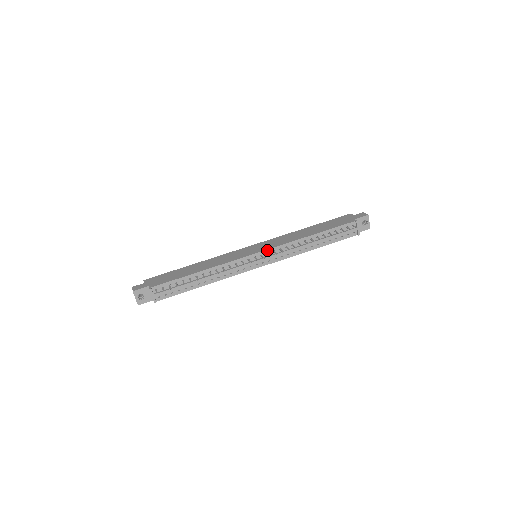
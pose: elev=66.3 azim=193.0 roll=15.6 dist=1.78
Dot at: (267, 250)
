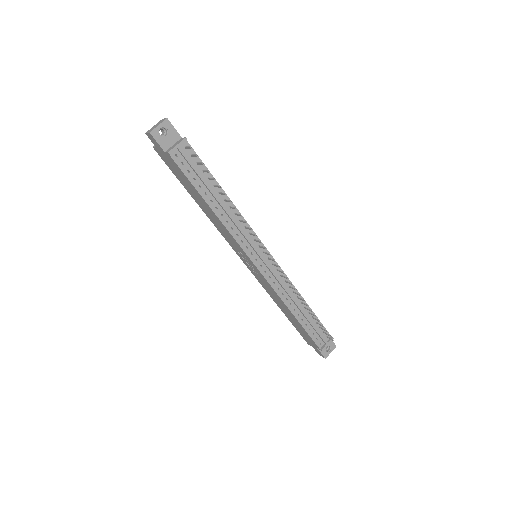
Dot at: (276, 262)
